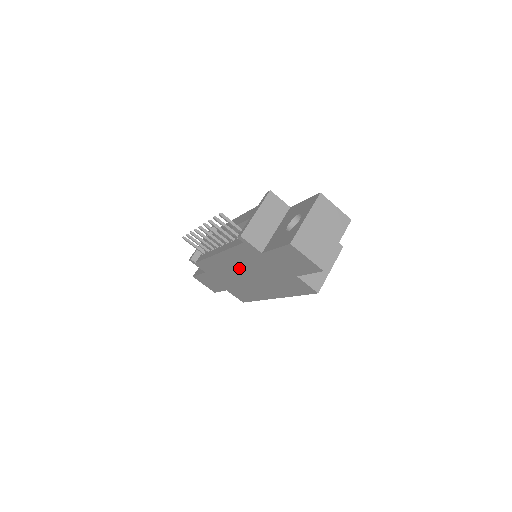
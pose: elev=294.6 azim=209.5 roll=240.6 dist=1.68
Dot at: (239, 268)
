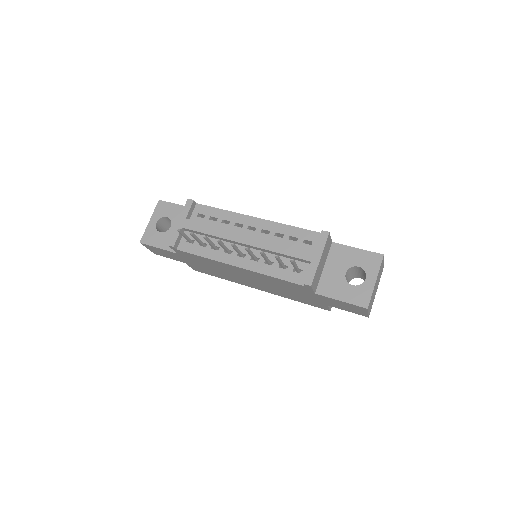
Dot at: (252, 277)
